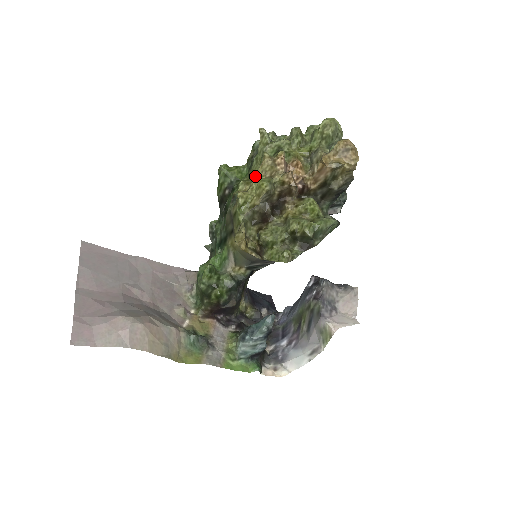
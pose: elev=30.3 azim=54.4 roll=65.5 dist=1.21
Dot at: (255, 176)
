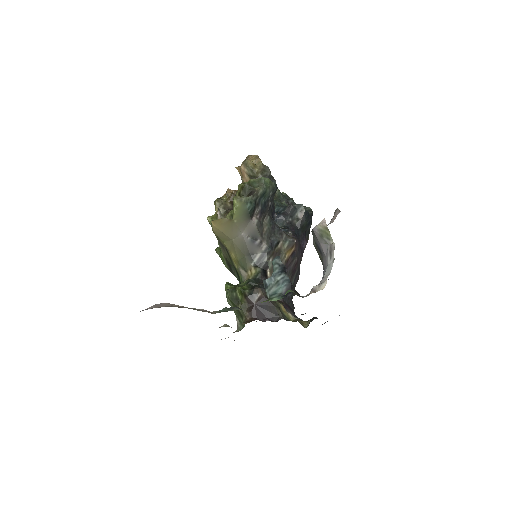
Dot at: occluded
